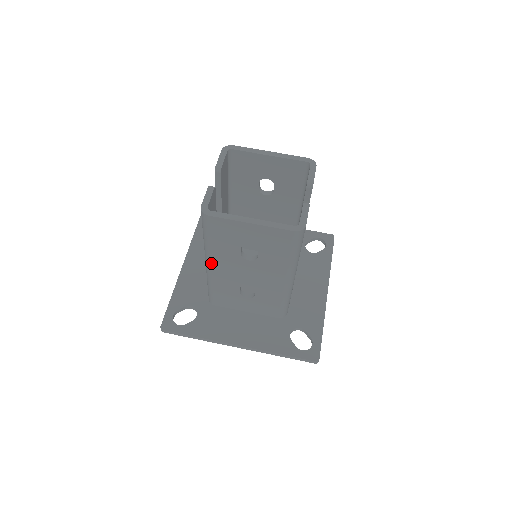
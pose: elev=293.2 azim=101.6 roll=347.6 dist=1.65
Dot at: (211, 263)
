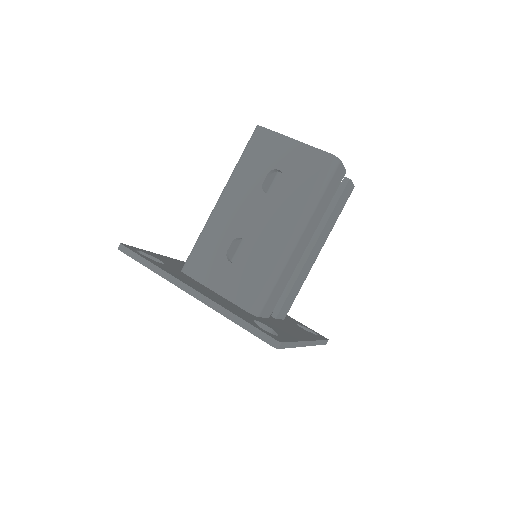
Dot at: (225, 194)
